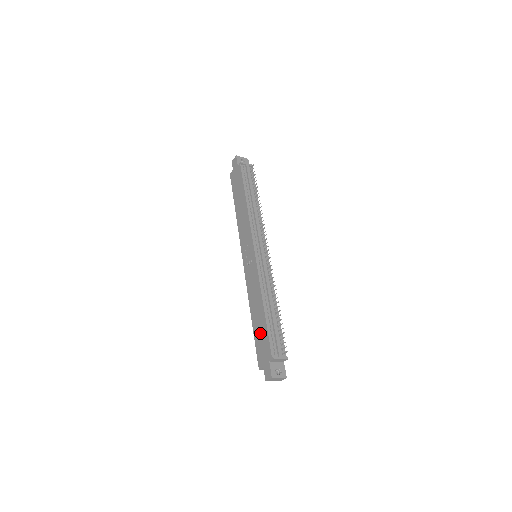
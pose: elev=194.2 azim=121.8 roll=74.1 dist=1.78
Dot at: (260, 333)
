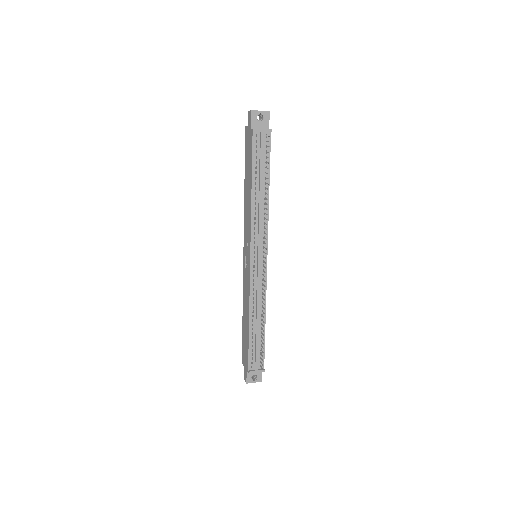
Dot at: (245, 339)
